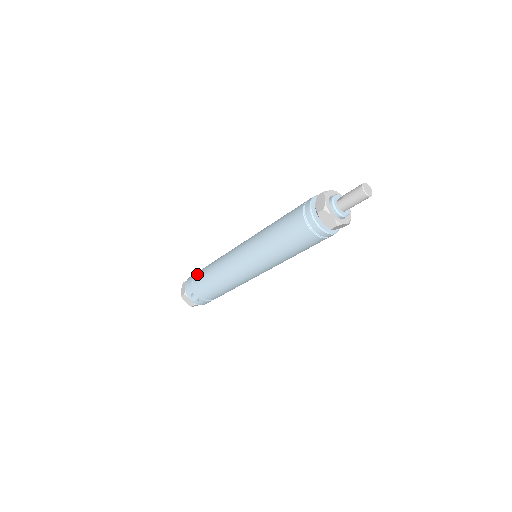
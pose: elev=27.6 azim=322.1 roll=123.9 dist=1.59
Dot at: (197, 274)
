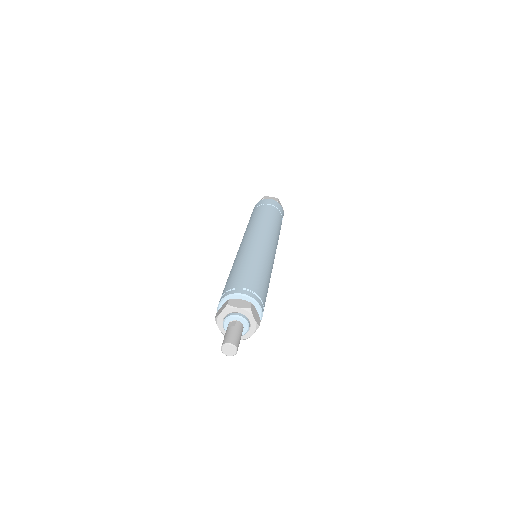
Dot at: (256, 209)
